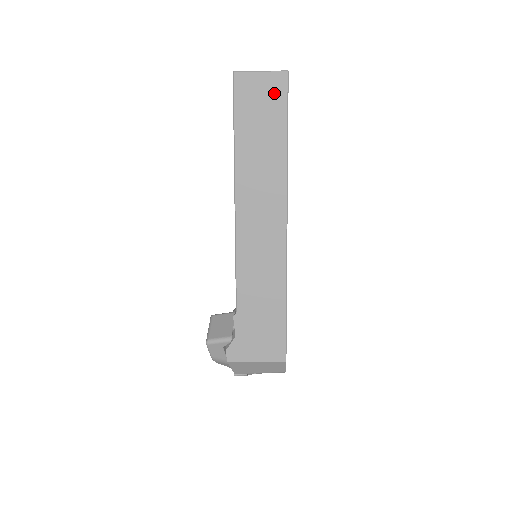
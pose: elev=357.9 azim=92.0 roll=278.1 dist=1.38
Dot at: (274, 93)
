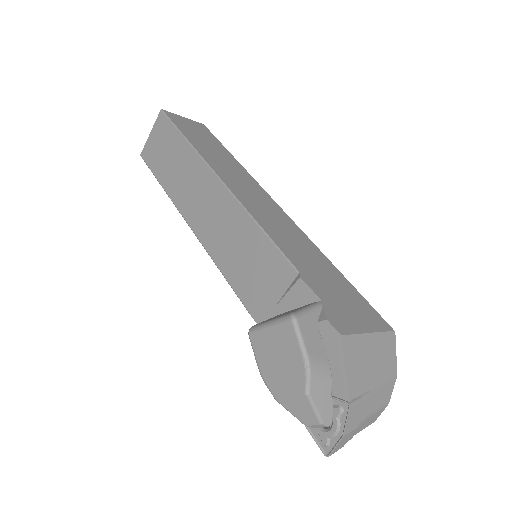
Dot at: (202, 130)
